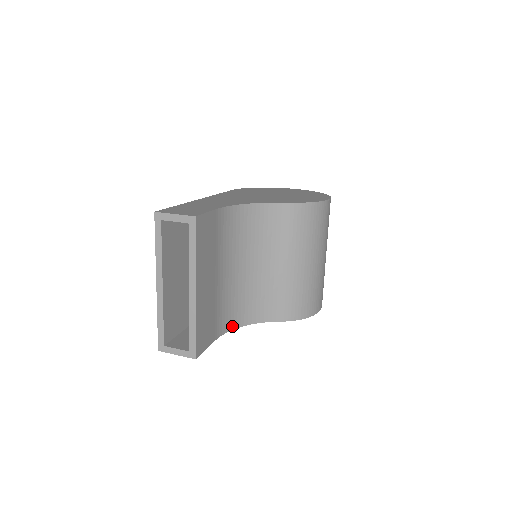
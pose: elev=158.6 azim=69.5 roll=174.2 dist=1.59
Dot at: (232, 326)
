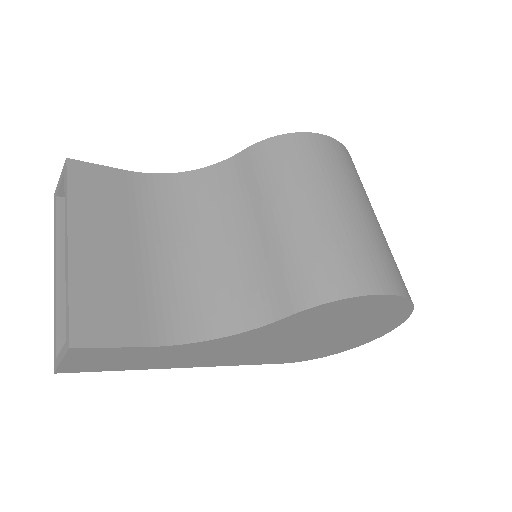
Dot at: (194, 336)
